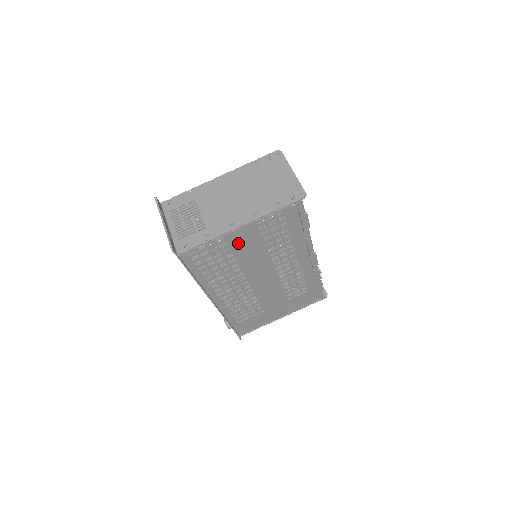
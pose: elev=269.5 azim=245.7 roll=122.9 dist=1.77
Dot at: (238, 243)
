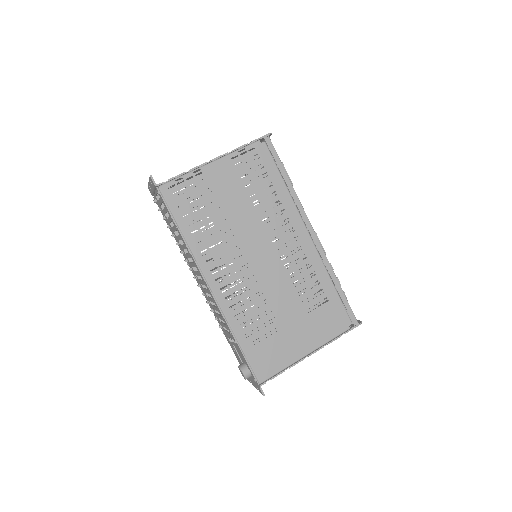
Dot at: (218, 184)
